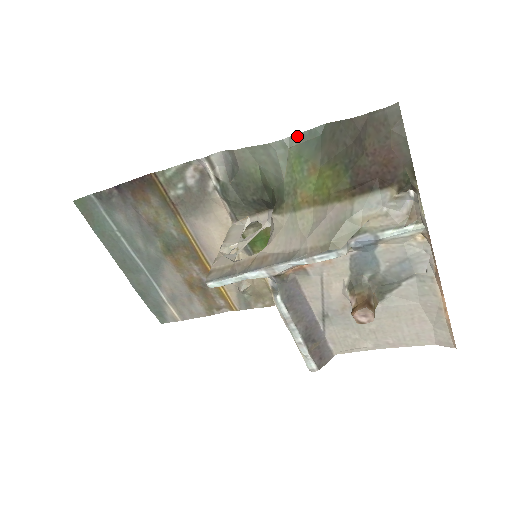
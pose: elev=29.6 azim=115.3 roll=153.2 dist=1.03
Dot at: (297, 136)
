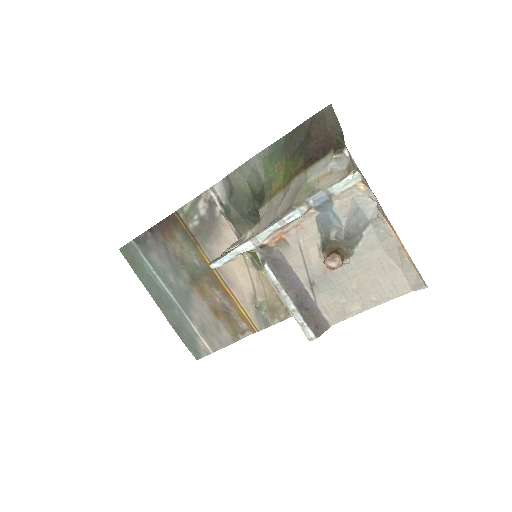
Dot at: (268, 148)
